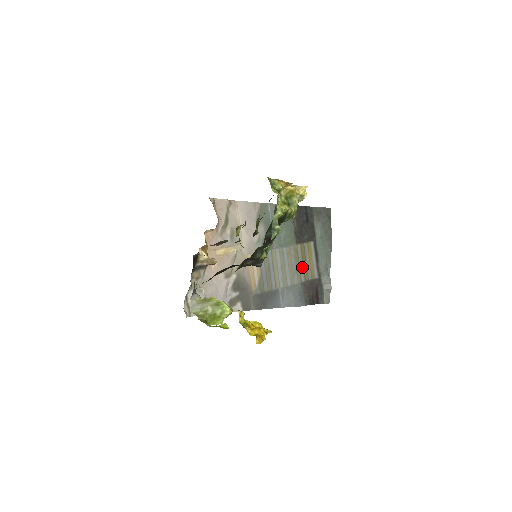
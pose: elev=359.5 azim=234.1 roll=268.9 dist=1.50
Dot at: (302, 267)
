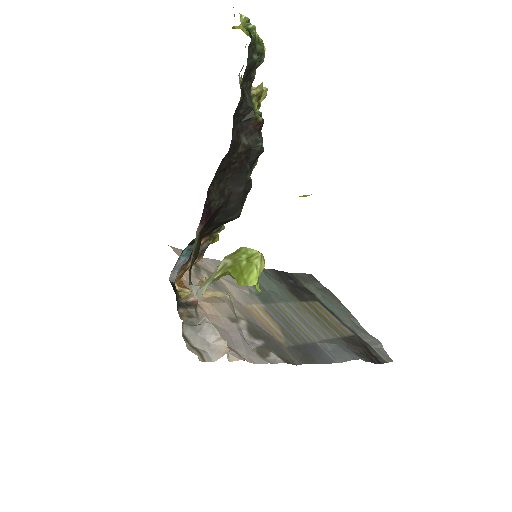
Dot at: (326, 323)
